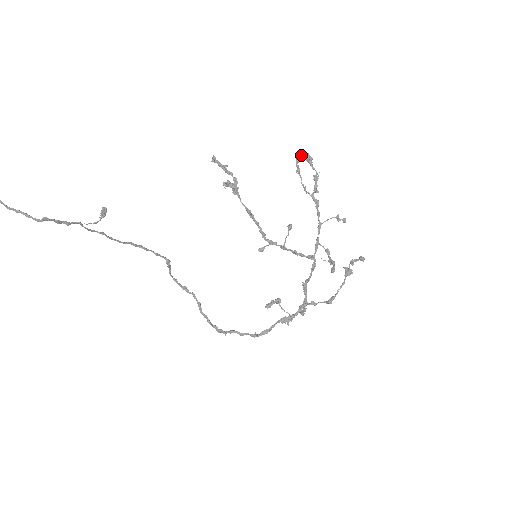
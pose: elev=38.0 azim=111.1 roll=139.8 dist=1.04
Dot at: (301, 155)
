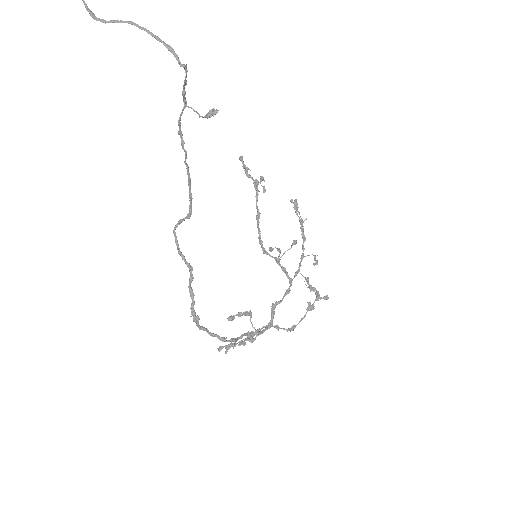
Dot at: (291, 200)
